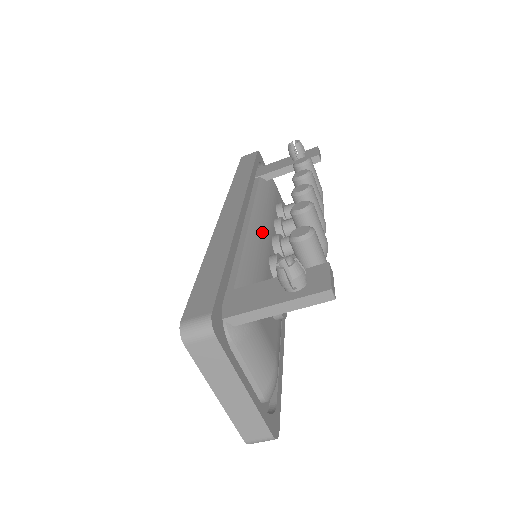
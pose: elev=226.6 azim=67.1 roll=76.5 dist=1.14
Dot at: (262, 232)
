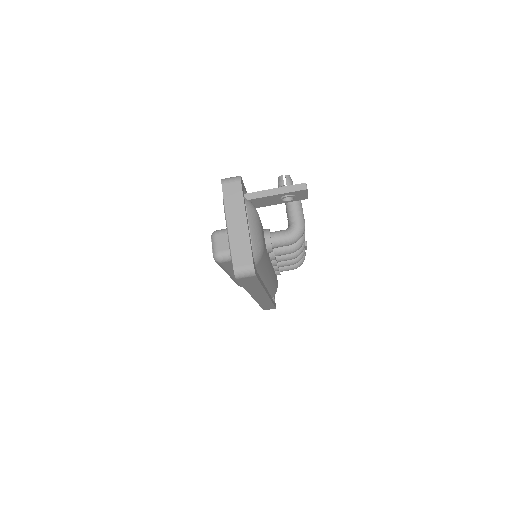
Dot at: occluded
